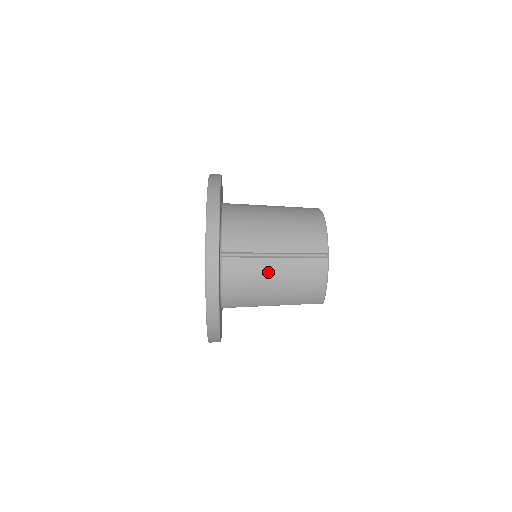
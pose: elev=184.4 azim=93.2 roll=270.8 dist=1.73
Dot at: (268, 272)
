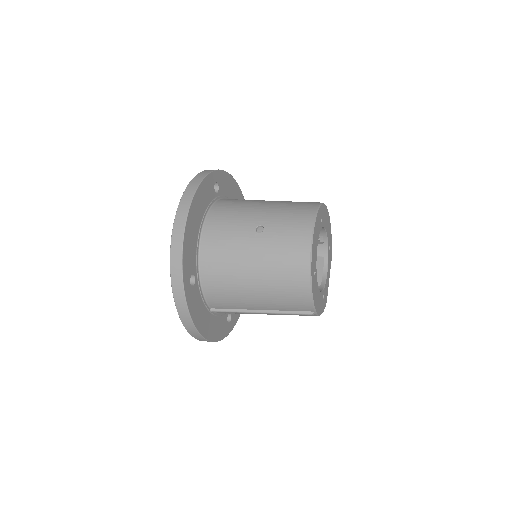
Dot at: occluded
